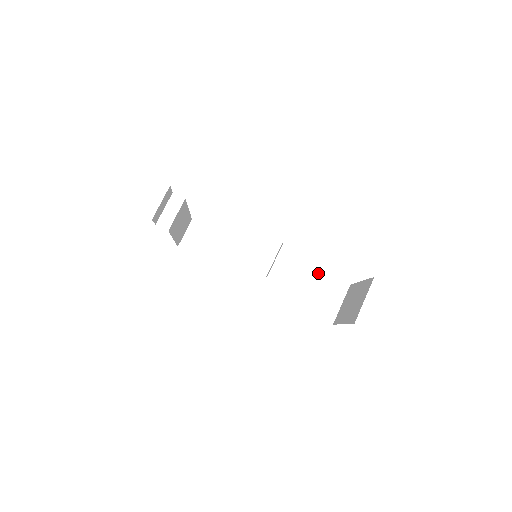
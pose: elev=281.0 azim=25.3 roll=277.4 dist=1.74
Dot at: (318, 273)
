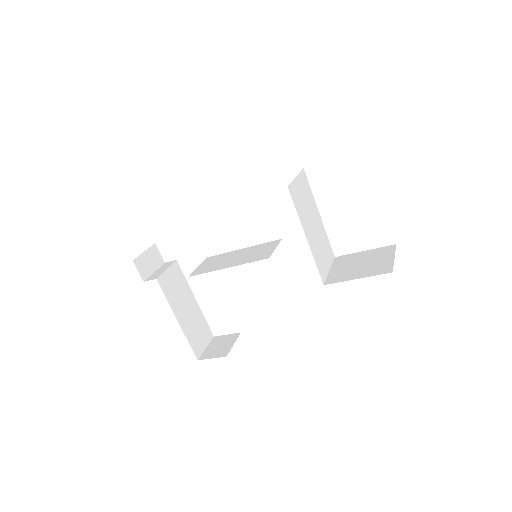
Dot at: (349, 256)
